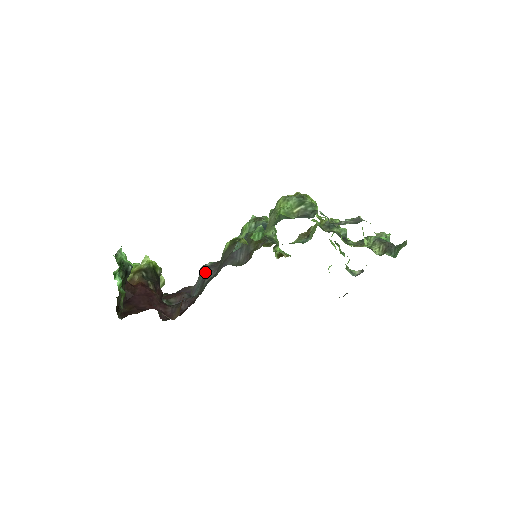
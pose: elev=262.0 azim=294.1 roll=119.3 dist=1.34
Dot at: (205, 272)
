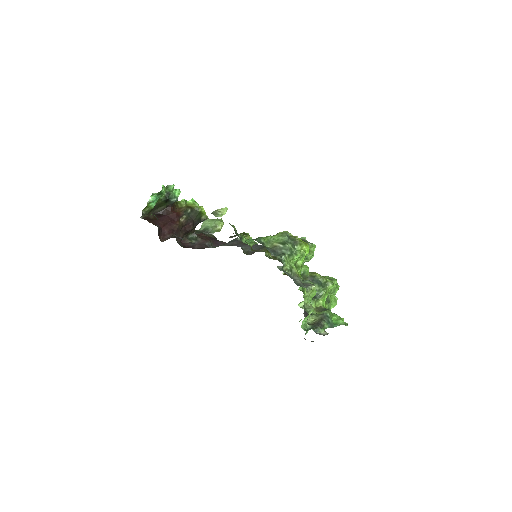
Dot at: (232, 241)
